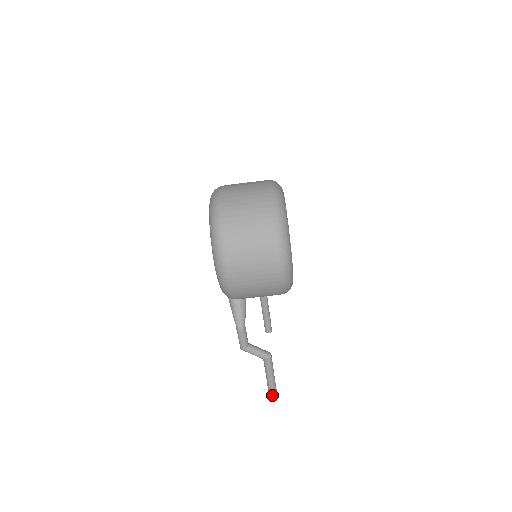
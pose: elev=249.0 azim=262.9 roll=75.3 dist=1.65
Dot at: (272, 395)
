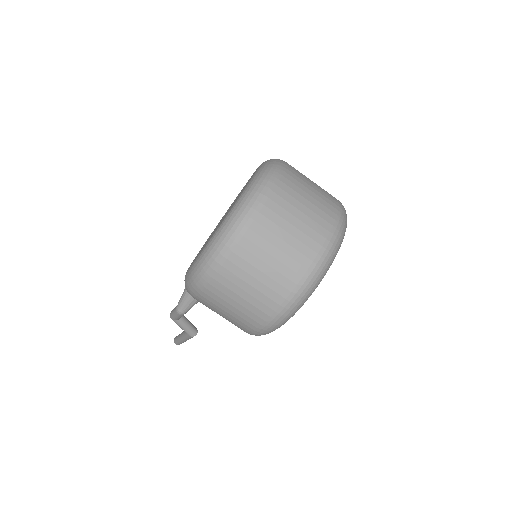
Dot at: (177, 342)
